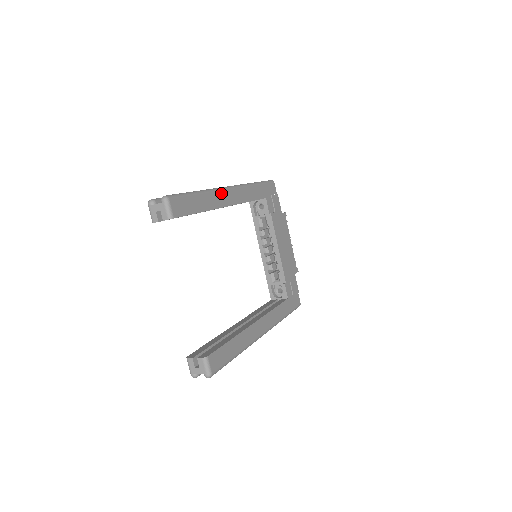
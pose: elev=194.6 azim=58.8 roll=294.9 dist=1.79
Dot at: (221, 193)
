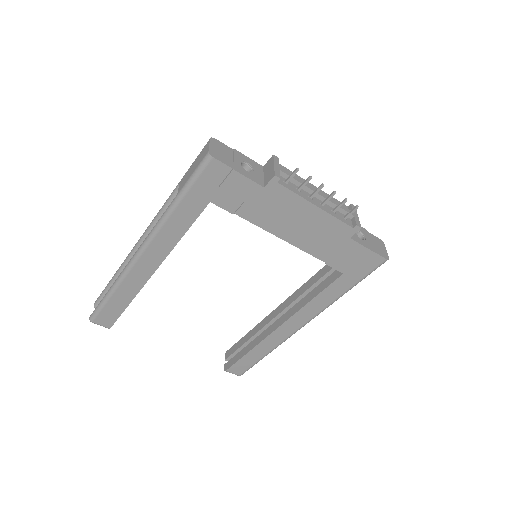
Dot at: (133, 271)
